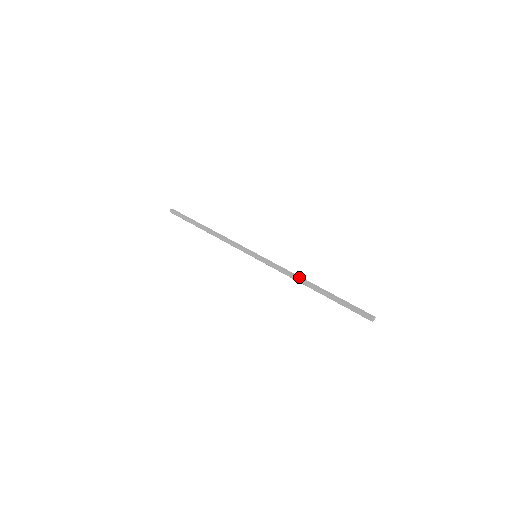
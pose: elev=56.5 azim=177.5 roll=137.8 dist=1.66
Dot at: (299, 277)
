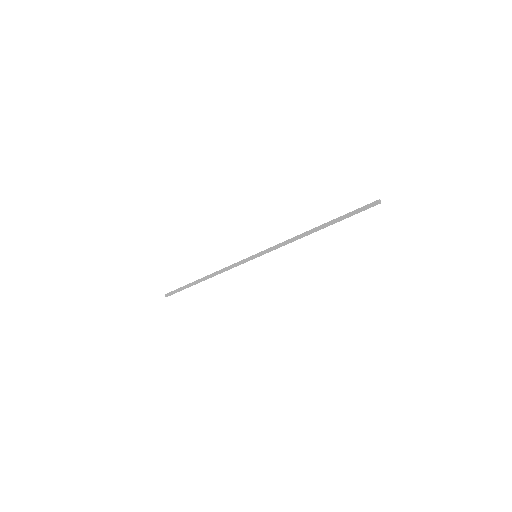
Dot at: (300, 234)
